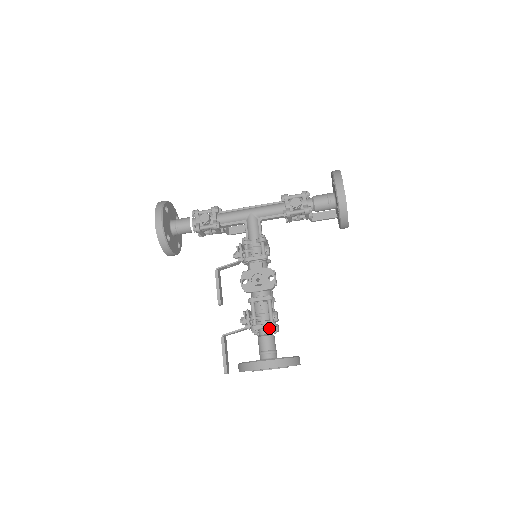
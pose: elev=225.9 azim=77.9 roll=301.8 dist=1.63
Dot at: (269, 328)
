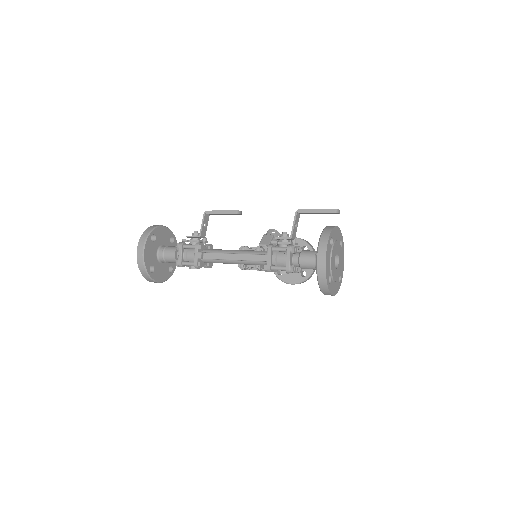
Dot at: occluded
